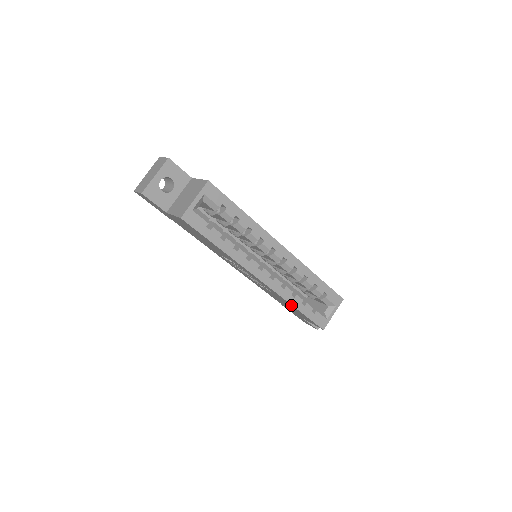
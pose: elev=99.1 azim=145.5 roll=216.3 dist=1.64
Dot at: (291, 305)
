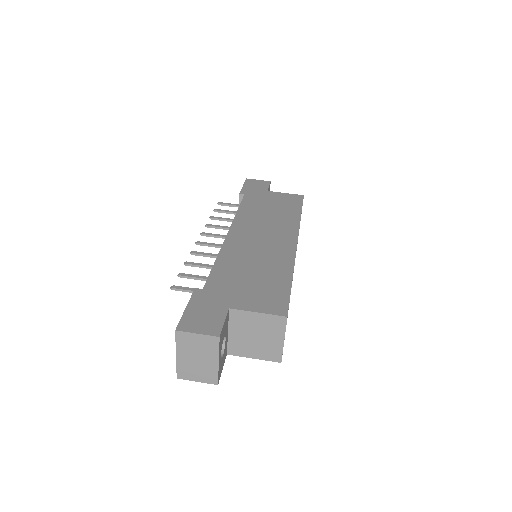
Dot at: occluded
